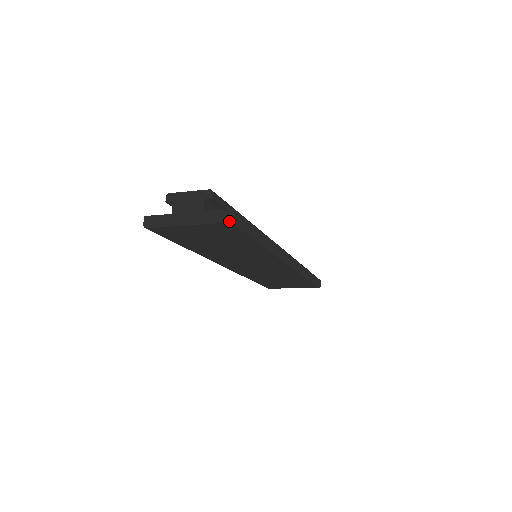
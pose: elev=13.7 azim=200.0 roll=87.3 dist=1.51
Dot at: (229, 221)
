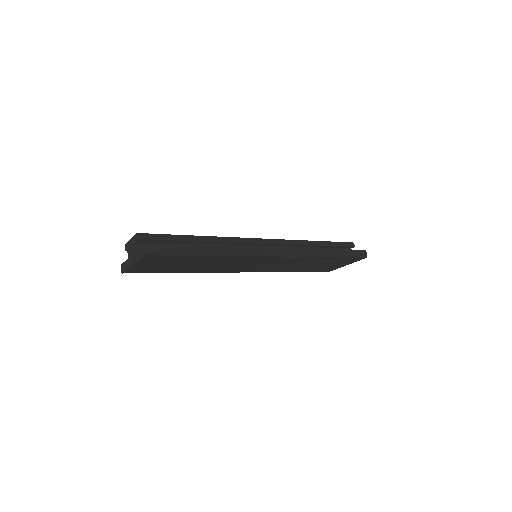
Dot at: (145, 253)
